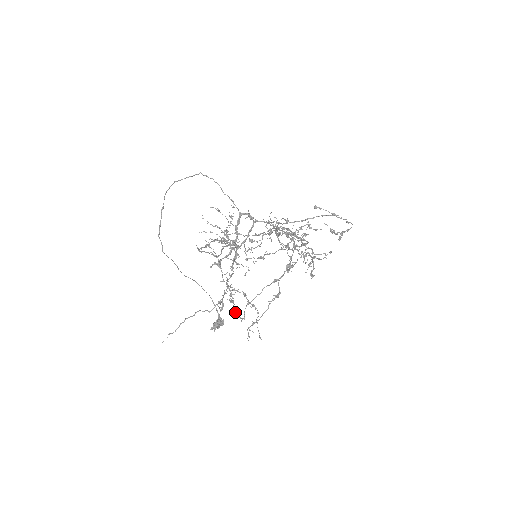
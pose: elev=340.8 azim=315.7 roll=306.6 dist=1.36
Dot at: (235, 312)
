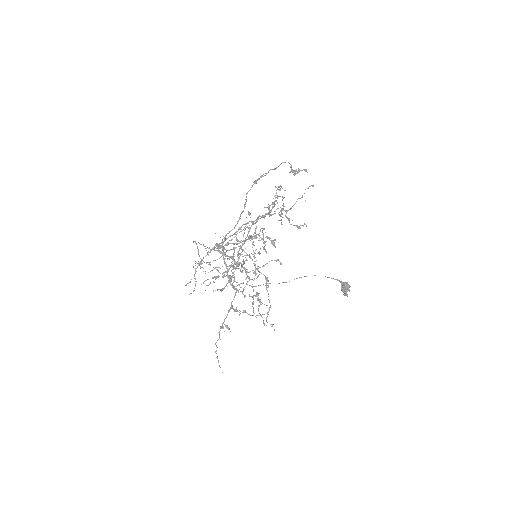
Dot at: occluded
